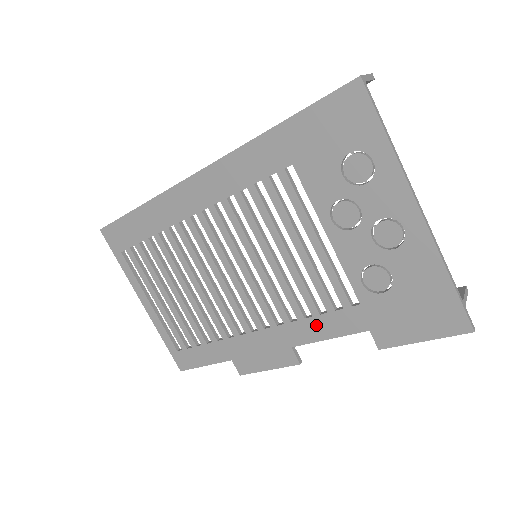
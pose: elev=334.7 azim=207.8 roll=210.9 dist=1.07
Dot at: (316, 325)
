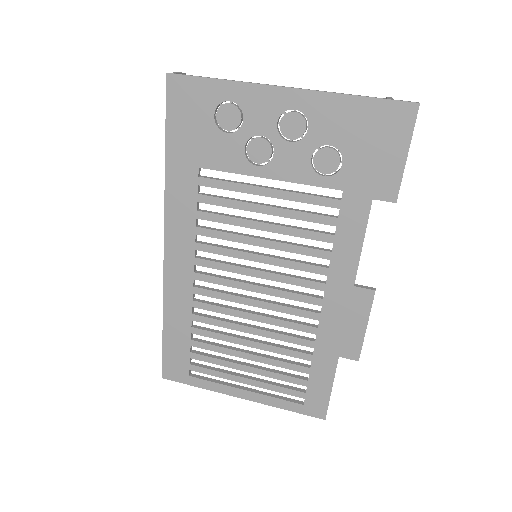
Dot at: (343, 246)
